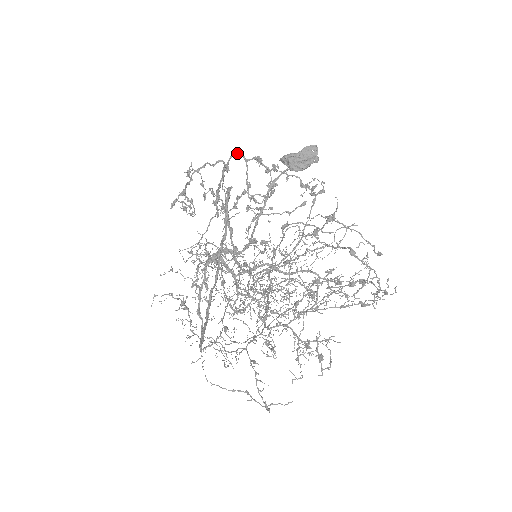
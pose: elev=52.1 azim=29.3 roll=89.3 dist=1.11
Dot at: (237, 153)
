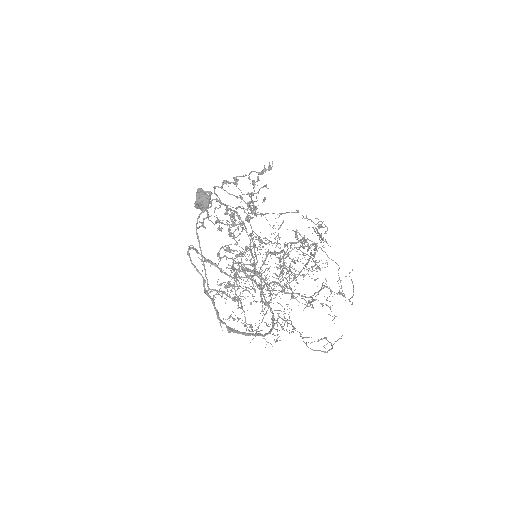
Dot at: (214, 188)
